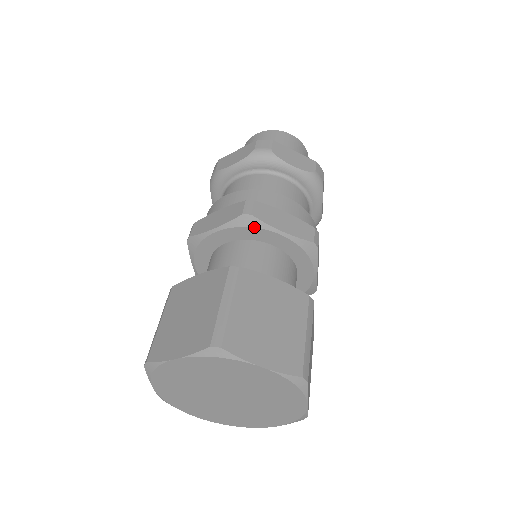
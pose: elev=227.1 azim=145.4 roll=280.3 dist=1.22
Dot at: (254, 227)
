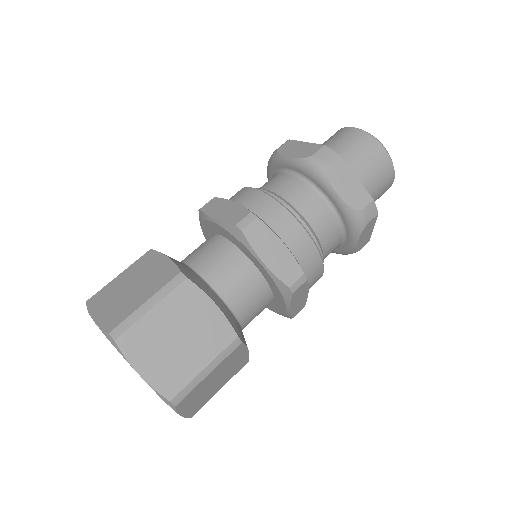
Dot at: (241, 242)
